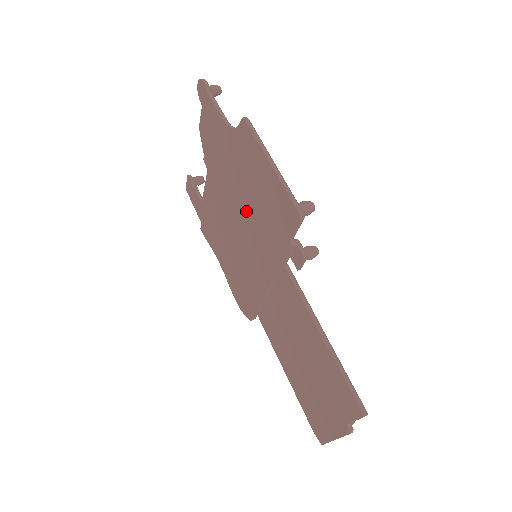
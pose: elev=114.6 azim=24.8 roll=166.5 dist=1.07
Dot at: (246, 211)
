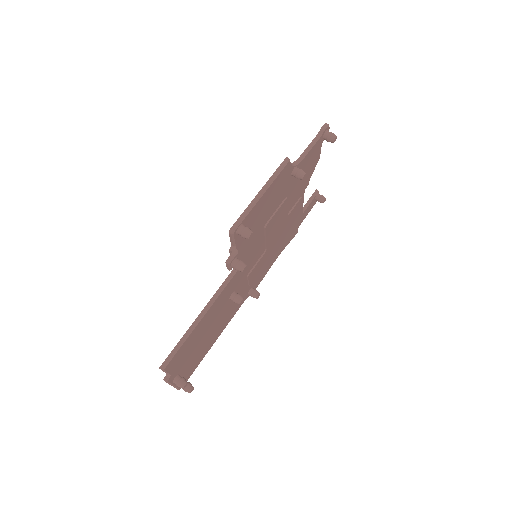
Dot at: occluded
